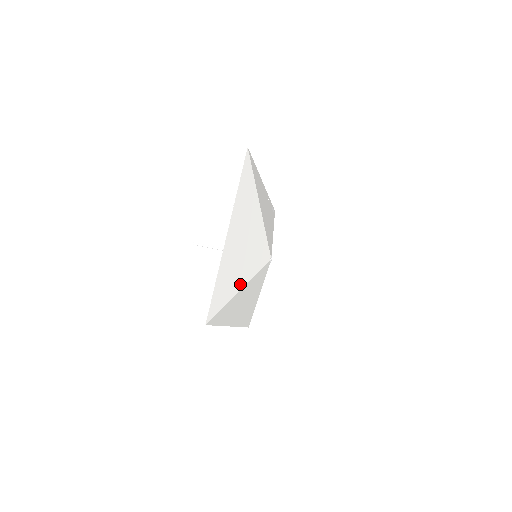
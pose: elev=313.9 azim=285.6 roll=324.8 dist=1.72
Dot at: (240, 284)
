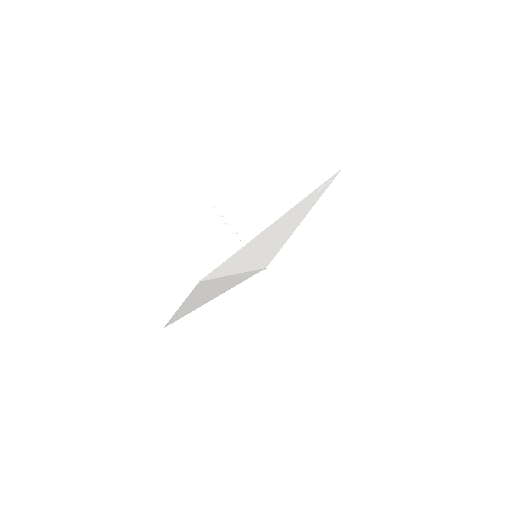
Dot at: (210, 300)
